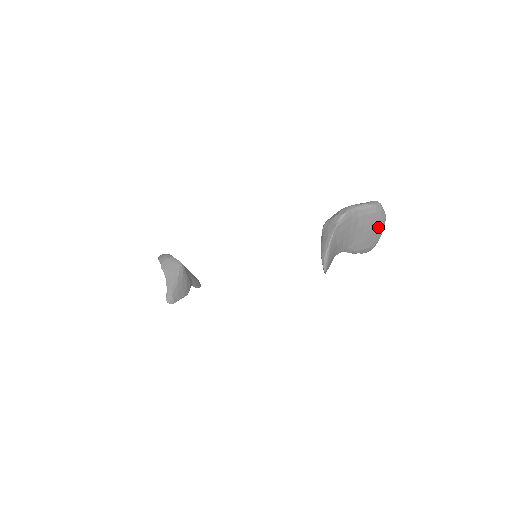
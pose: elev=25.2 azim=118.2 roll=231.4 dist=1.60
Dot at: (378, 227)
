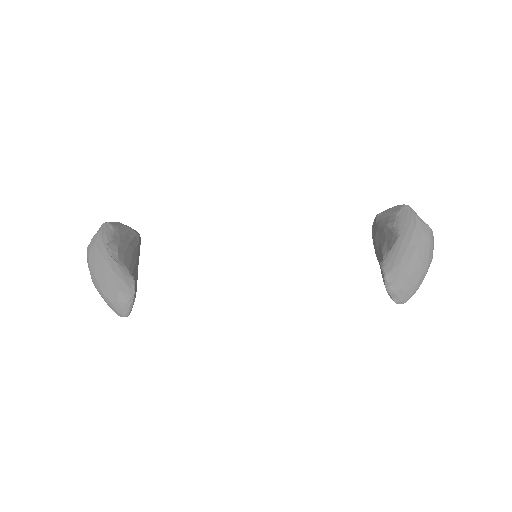
Dot at: (425, 263)
